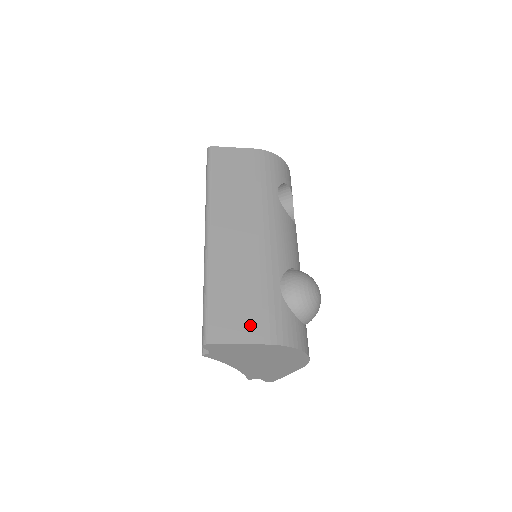
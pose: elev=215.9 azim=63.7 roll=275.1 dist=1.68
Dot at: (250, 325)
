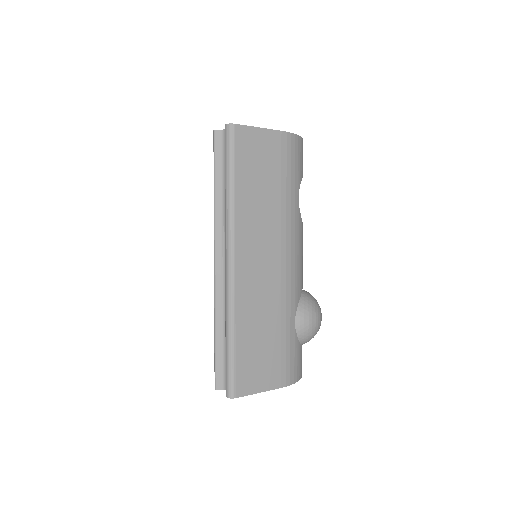
Dot at: (270, 371)
